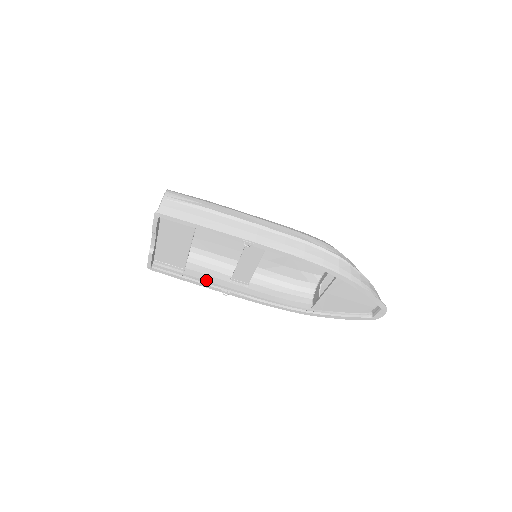
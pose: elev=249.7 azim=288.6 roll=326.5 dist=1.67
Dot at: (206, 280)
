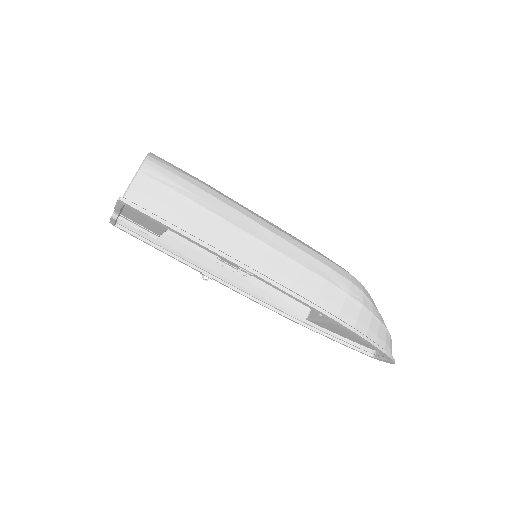
Dot at: (185, 254)
